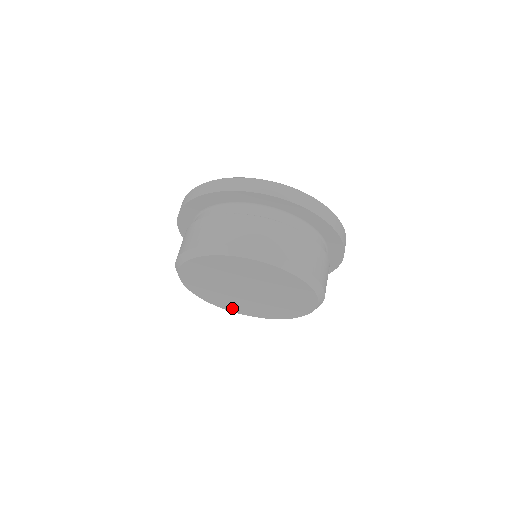
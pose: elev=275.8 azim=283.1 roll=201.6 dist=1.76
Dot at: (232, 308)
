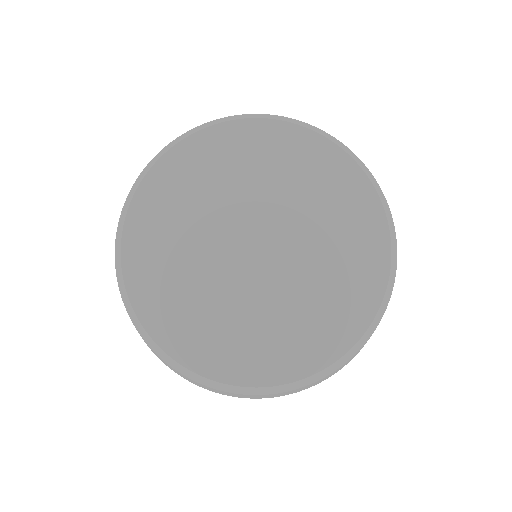
Dot at: (229, 363)
